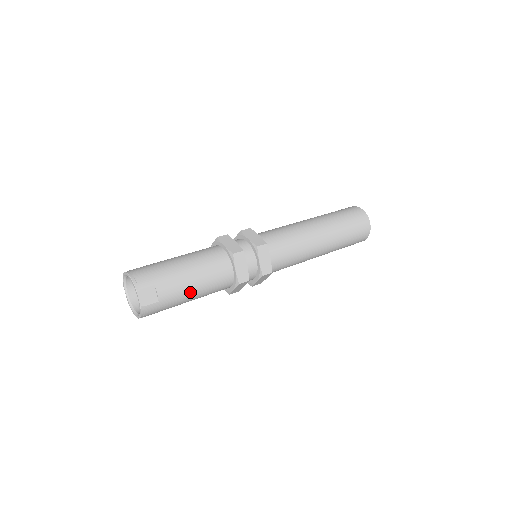
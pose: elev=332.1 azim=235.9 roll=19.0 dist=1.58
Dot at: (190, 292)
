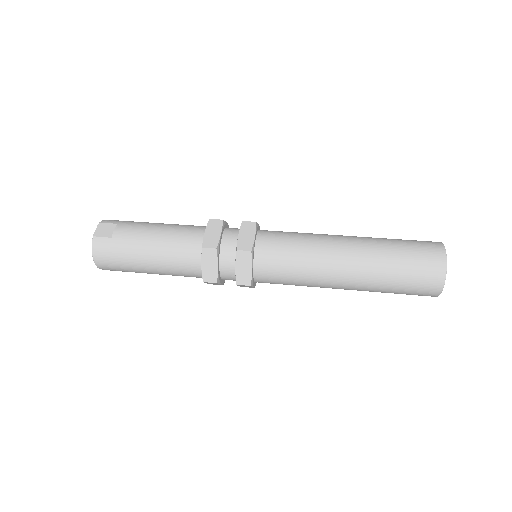
Dot at: (147, 242)
